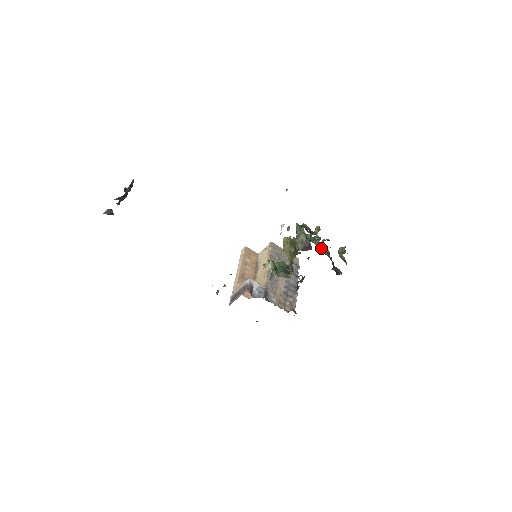
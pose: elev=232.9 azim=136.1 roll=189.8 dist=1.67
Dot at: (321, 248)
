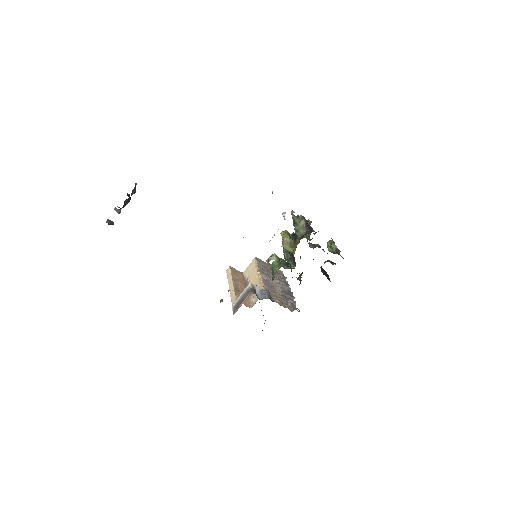
Dot at: occluded
